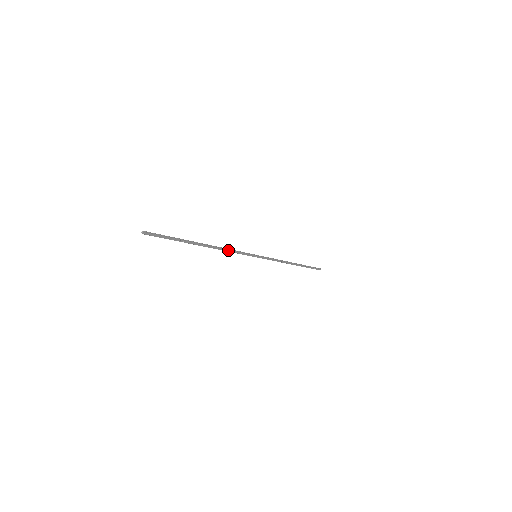
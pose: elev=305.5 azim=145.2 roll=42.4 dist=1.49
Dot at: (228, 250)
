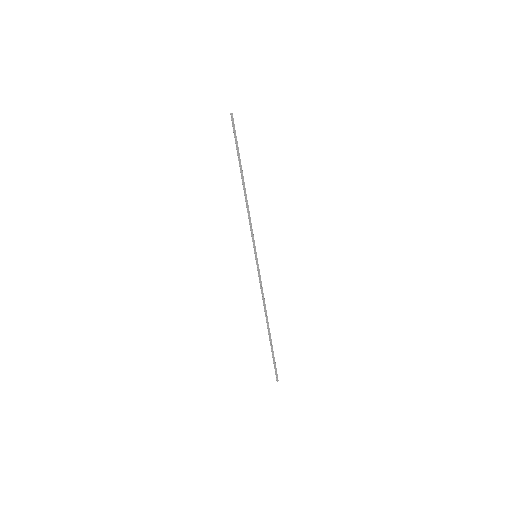
Dot at: (249, 213)
